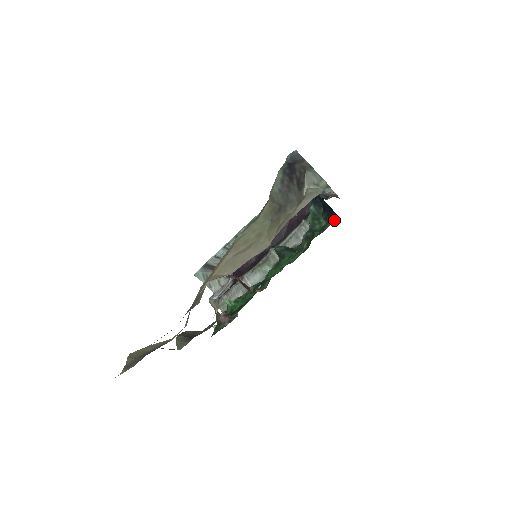
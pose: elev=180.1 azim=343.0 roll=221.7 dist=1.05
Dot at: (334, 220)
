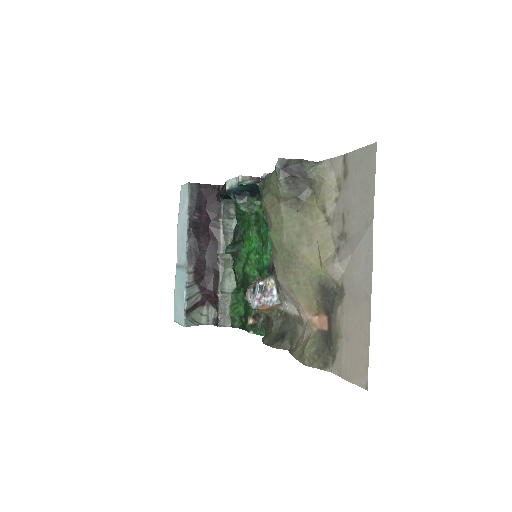
Dot at: occluded
